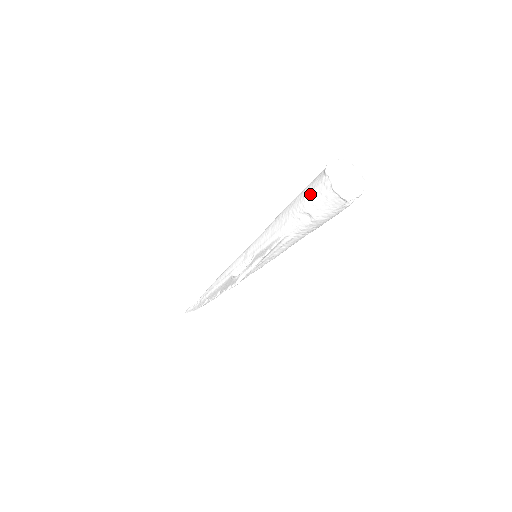
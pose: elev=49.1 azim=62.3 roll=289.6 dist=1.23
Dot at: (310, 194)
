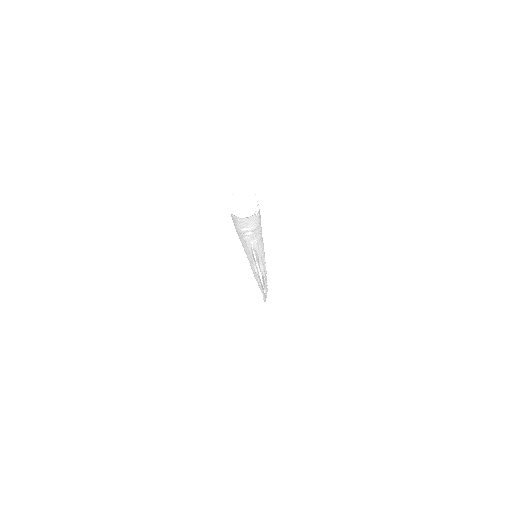
Dot at: (237, 225)
